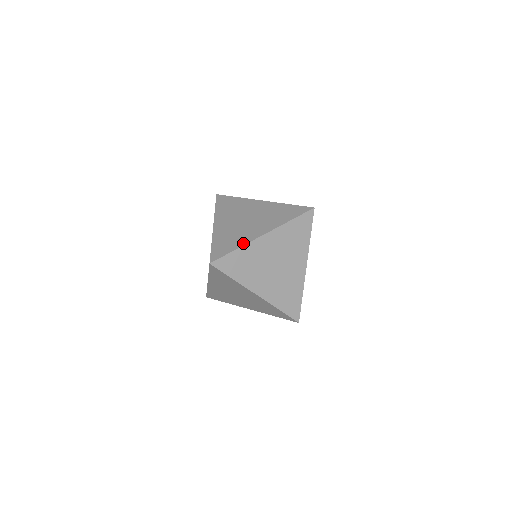
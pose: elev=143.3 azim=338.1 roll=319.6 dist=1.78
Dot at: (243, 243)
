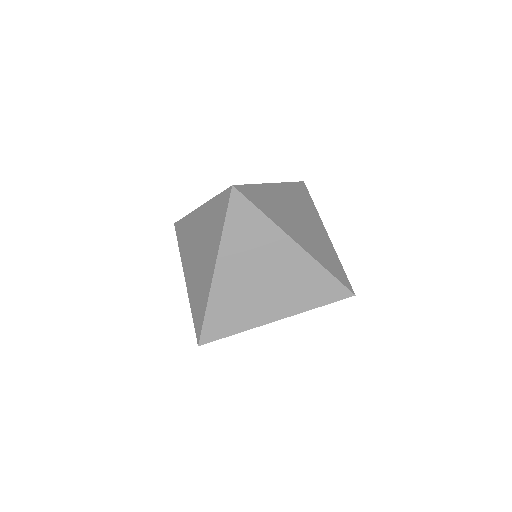
Dot at: occluded
